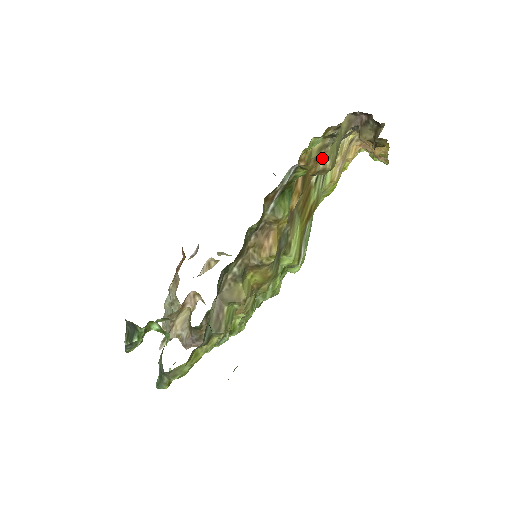
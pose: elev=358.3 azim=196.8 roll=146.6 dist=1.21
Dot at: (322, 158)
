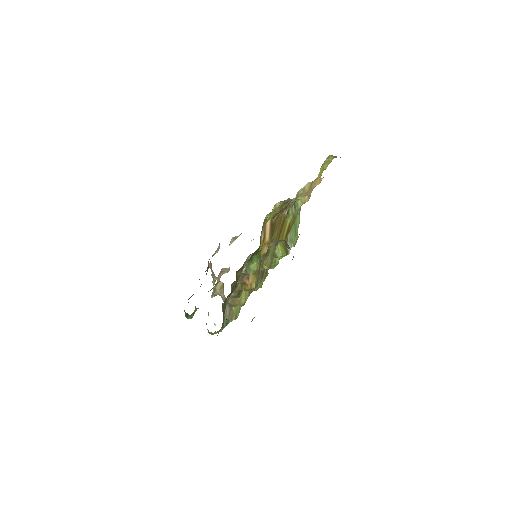
Dot at: (286, 208)
